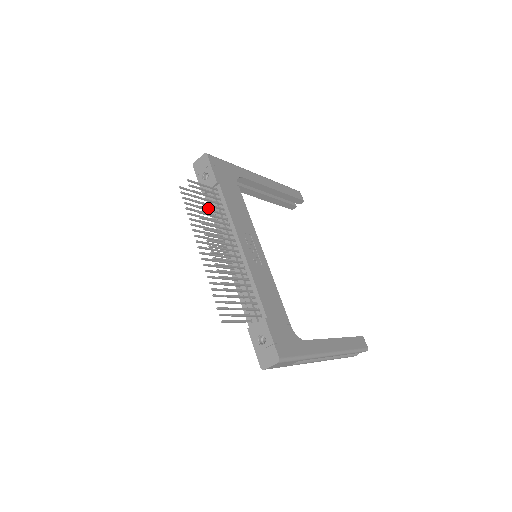
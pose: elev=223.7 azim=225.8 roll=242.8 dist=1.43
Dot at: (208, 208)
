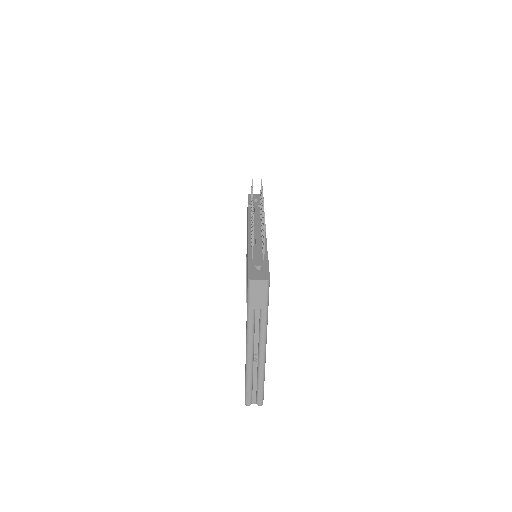
Dot at: occluded
